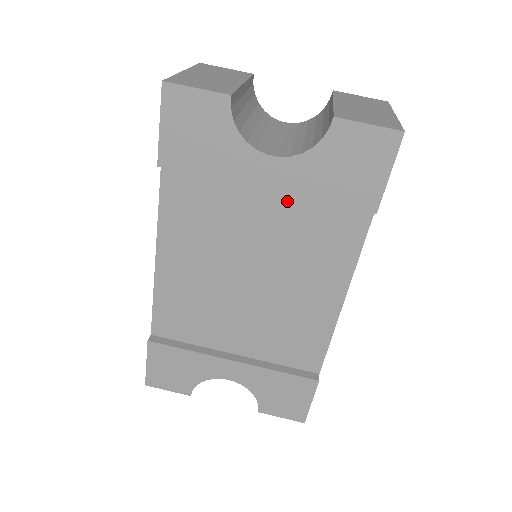
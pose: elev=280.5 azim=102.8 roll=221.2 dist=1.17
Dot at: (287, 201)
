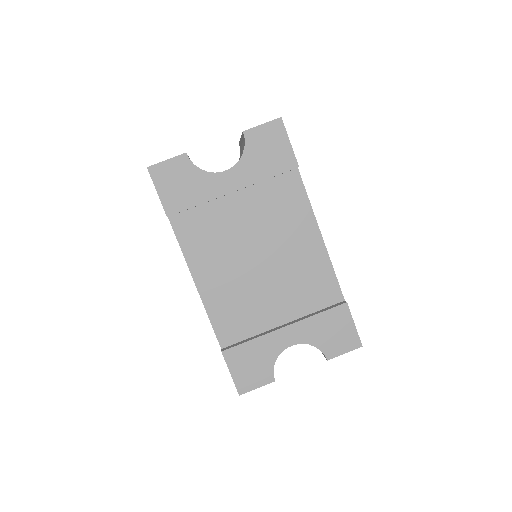
Dot at: (249, 194)
